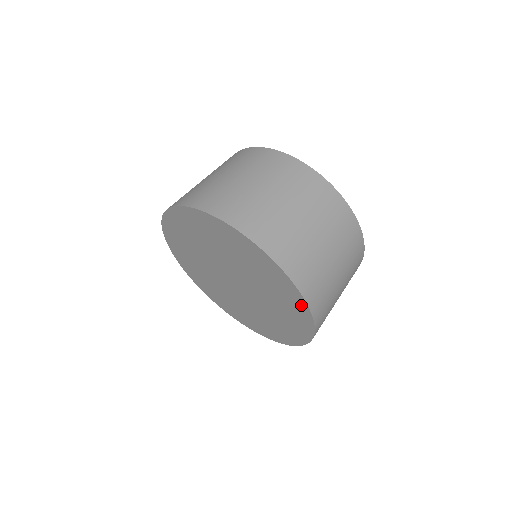
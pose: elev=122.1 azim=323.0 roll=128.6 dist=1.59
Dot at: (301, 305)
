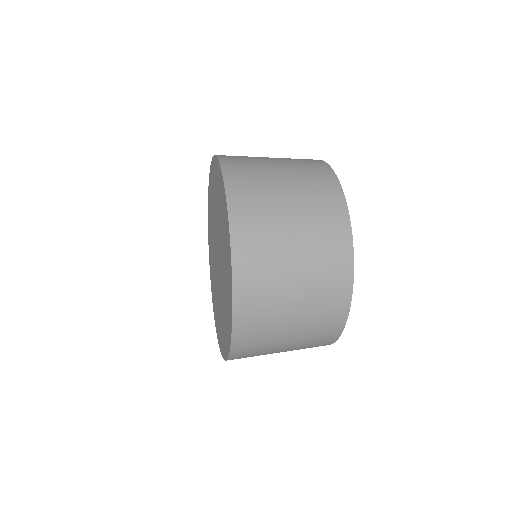
Dot at: (230, 278)
